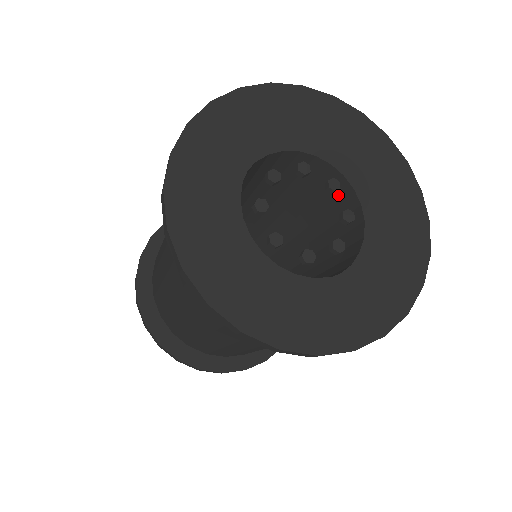
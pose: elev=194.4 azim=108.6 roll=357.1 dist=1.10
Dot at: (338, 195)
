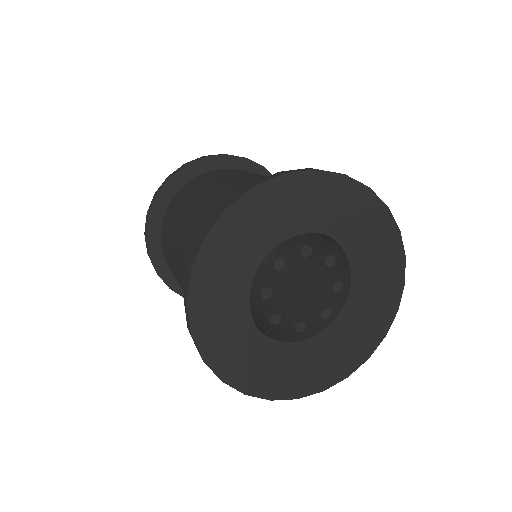
Dot at: (333, 248)
